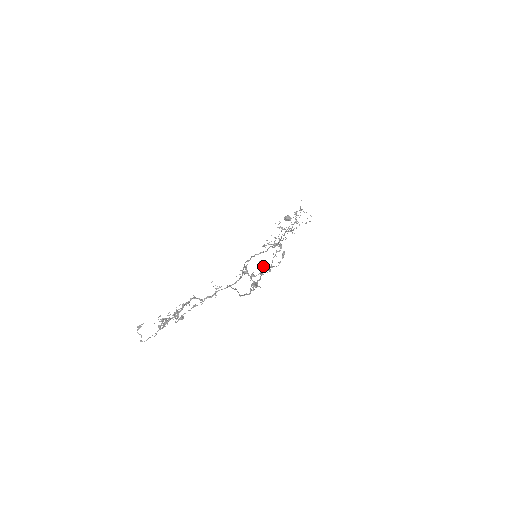
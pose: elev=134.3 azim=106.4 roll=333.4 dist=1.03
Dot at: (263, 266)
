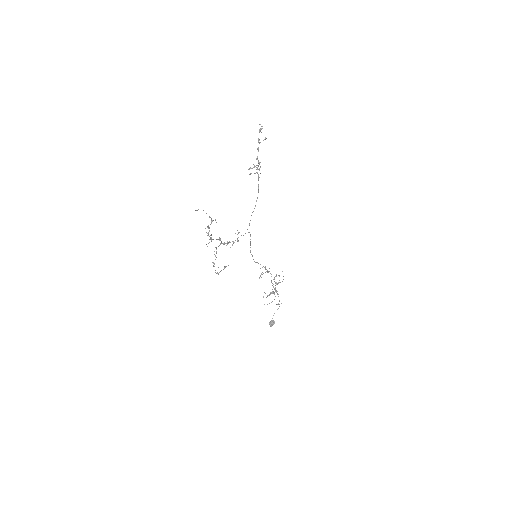
Dot at: (259, 168)
